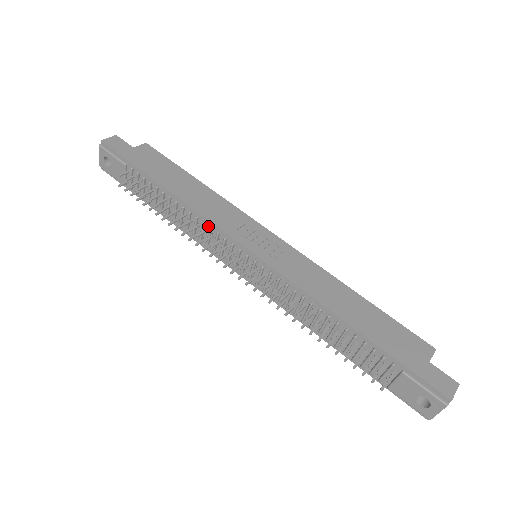
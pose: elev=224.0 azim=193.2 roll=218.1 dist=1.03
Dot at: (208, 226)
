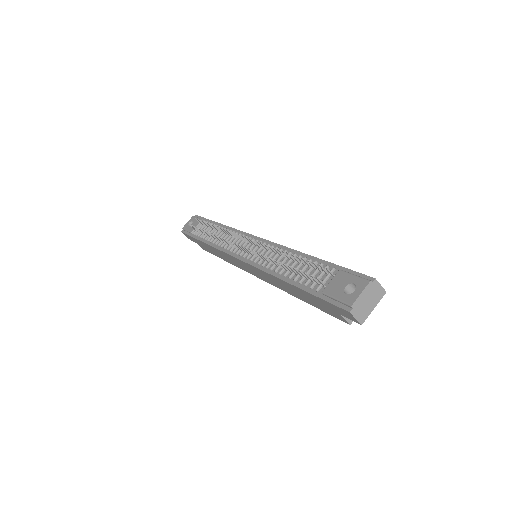
Dot at: occluded
